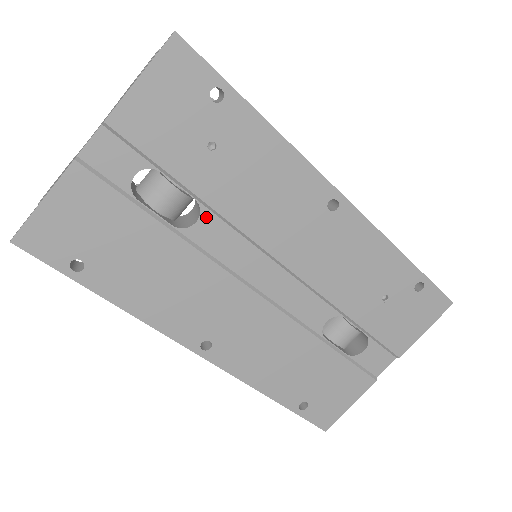
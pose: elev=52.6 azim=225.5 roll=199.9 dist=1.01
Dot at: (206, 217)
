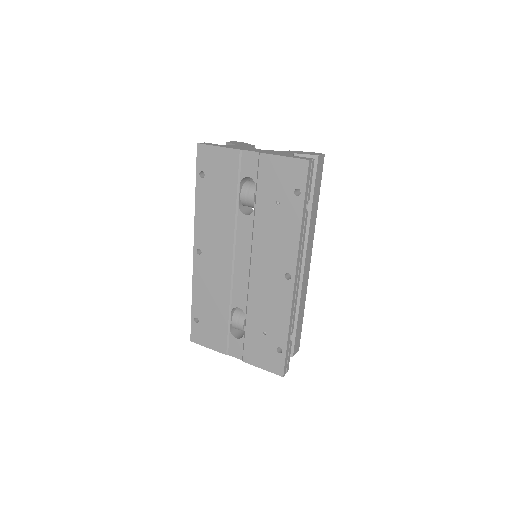
Dot at: (250, 218)
